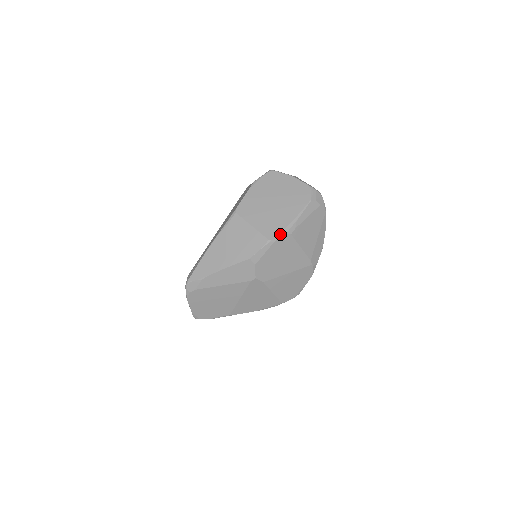
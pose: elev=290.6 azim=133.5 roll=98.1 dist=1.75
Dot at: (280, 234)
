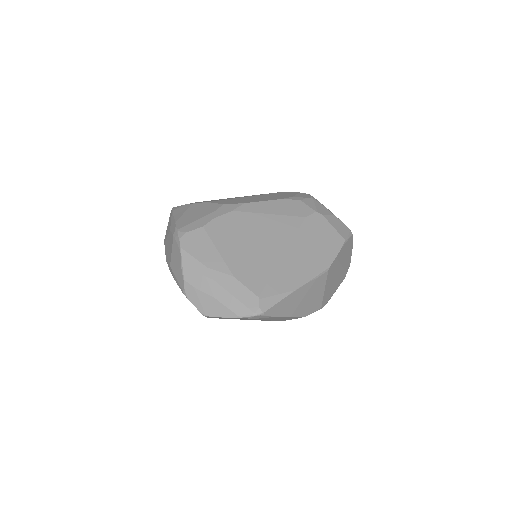
Dot at: occluded
